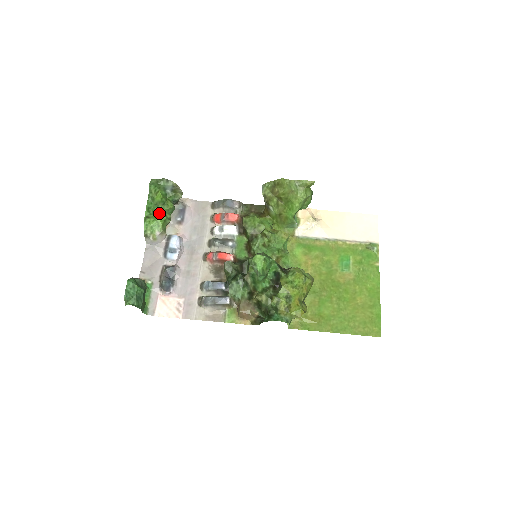
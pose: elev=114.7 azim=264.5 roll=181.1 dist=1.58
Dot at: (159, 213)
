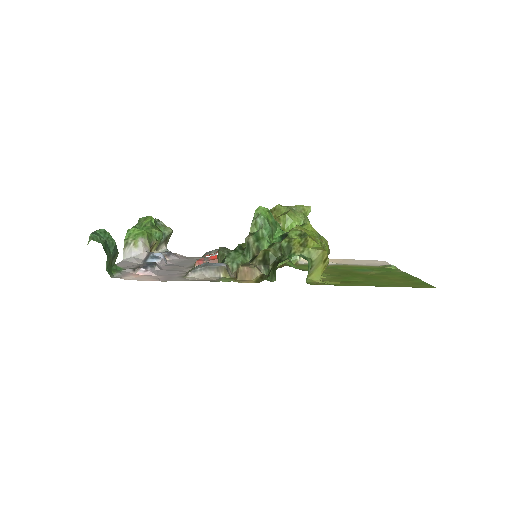
Dot at: (146, 229)
